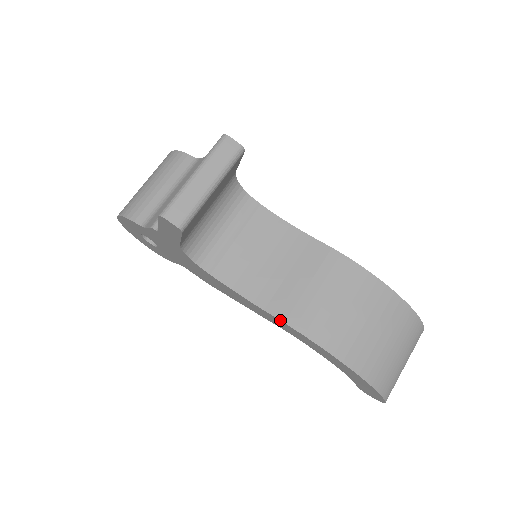
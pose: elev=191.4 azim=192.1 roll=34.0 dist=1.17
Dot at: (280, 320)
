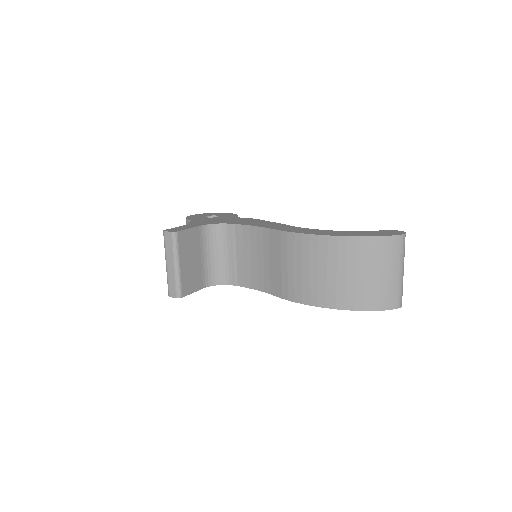
Dot at: occluded
